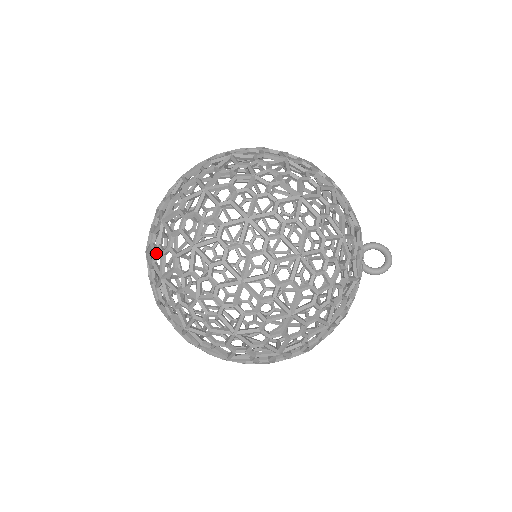
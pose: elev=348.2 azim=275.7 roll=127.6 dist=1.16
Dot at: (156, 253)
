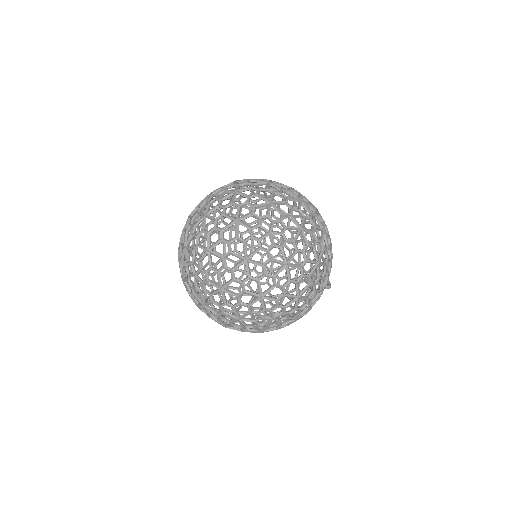
Dot at: (226, 209)
